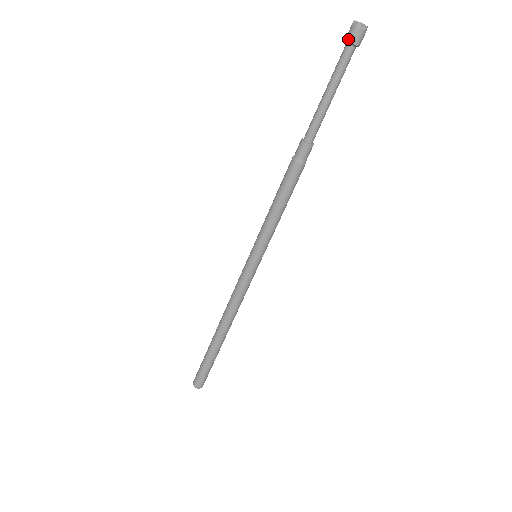
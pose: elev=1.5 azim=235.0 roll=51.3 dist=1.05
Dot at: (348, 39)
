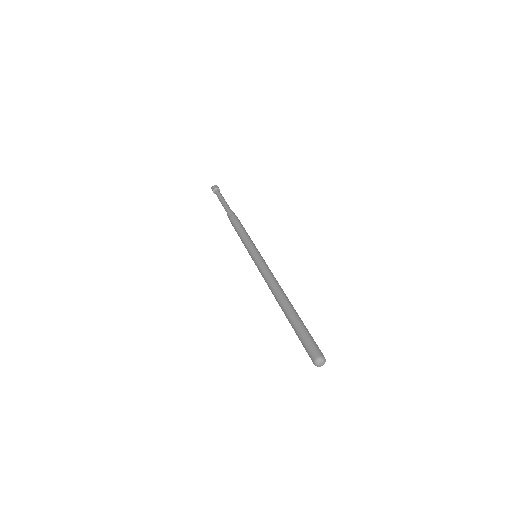
Dot at: (215, 188)
